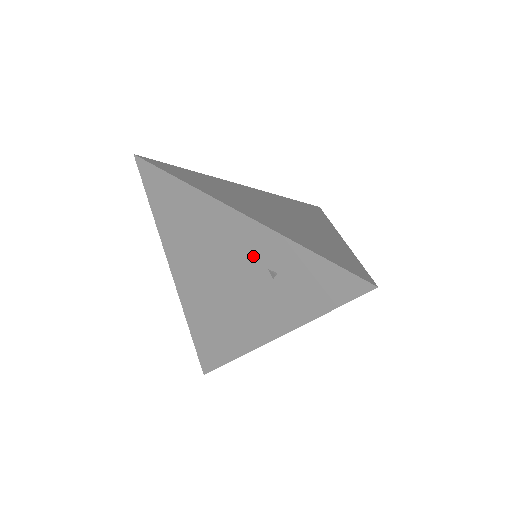
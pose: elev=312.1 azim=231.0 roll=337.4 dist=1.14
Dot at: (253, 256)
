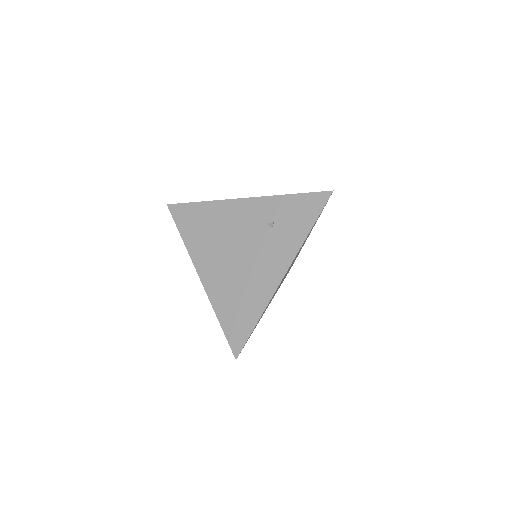
Dot at: (256, 221)
